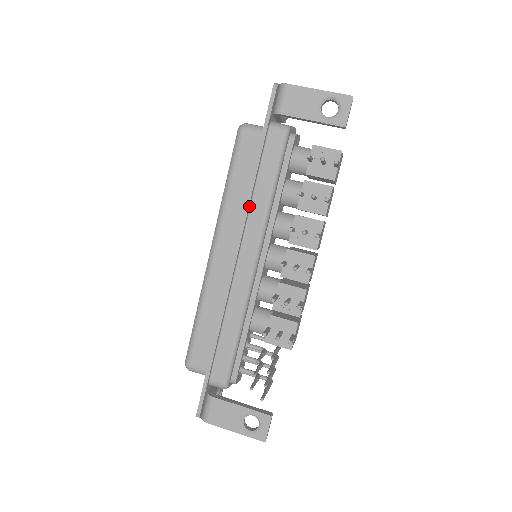
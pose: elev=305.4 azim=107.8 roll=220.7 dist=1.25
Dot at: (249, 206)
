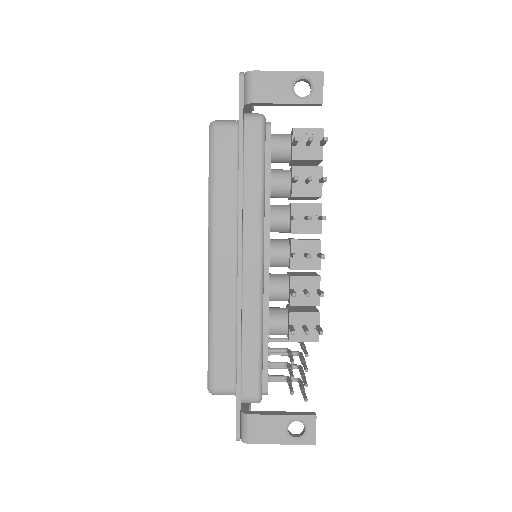
Dot at: (242, 204)
